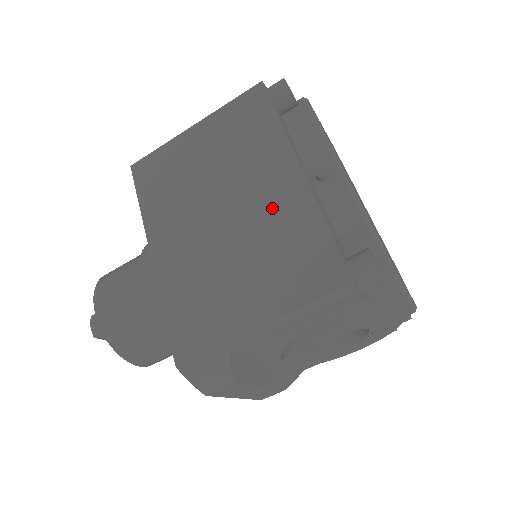
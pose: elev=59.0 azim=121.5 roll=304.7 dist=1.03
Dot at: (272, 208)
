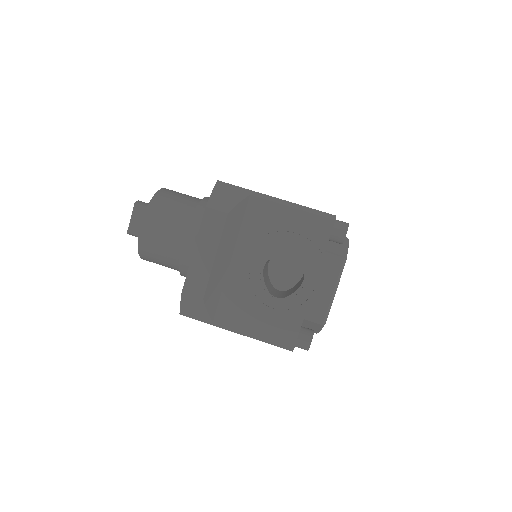
Dot at: occluded
